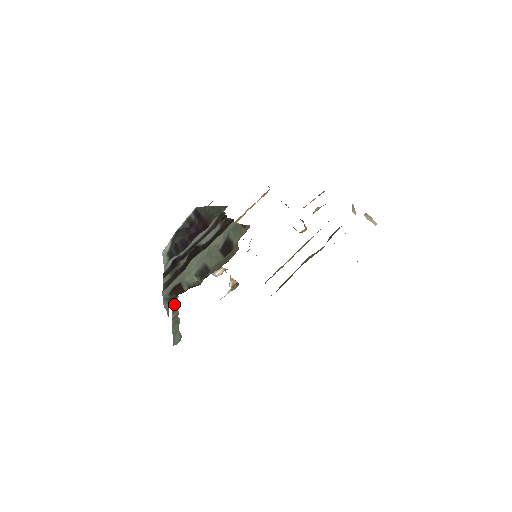
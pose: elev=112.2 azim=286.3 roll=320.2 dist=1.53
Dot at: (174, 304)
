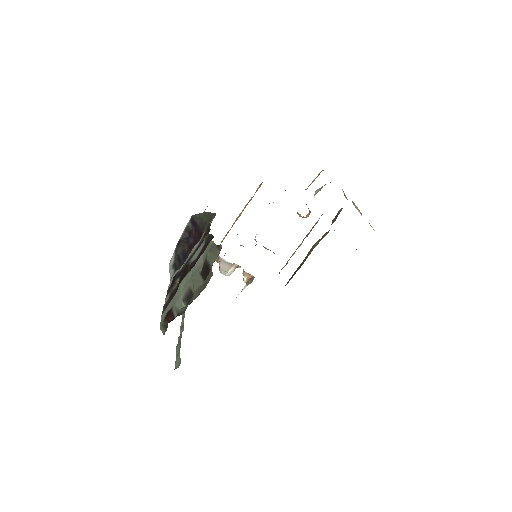
Dot at: (183, 317)
